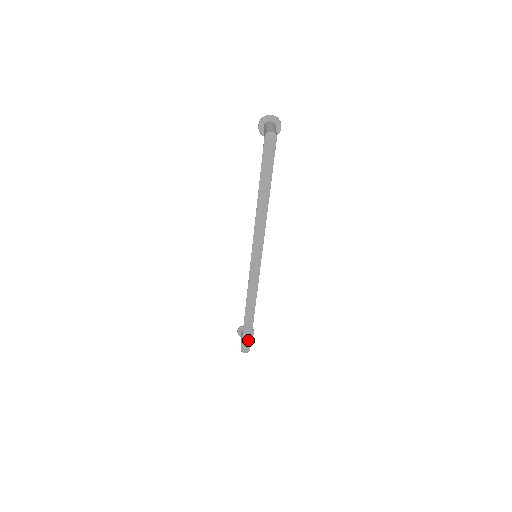
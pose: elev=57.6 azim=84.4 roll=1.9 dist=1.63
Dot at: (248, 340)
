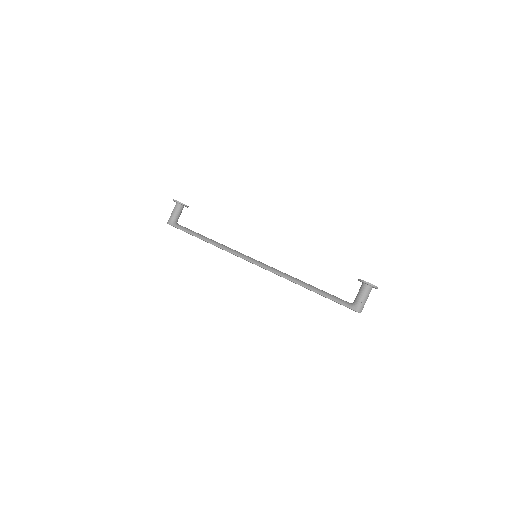
Dot at: occluded
